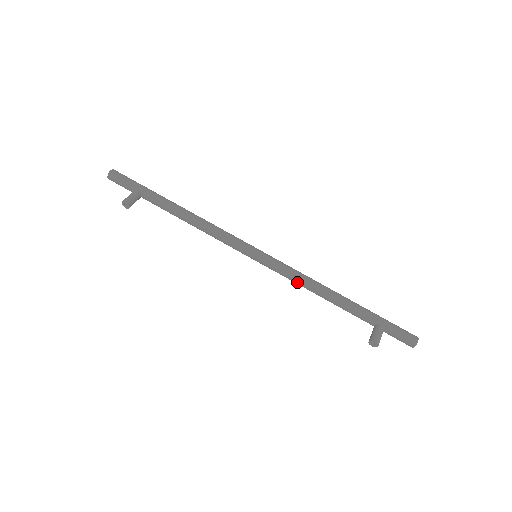
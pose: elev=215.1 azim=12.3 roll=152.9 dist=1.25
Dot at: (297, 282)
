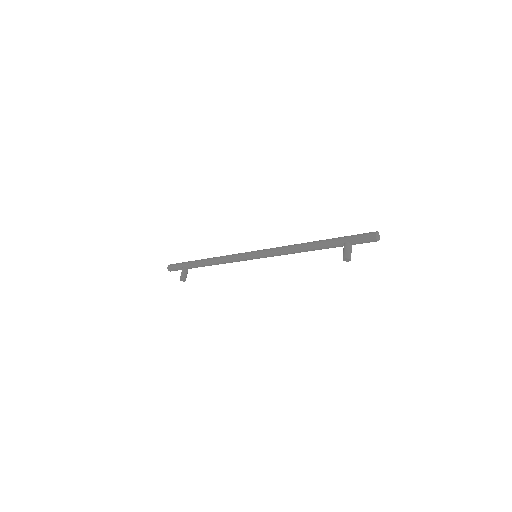
Dot at: (285, 254)
